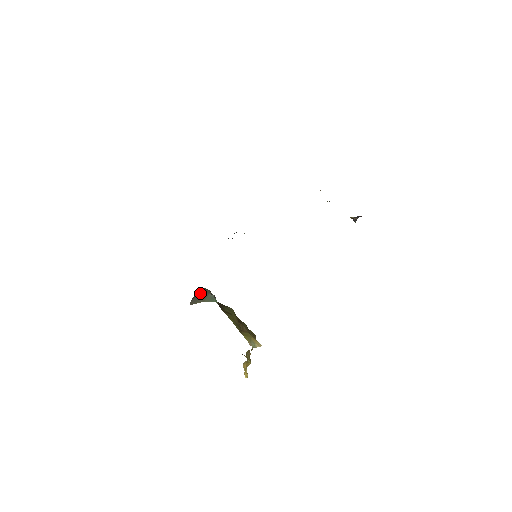
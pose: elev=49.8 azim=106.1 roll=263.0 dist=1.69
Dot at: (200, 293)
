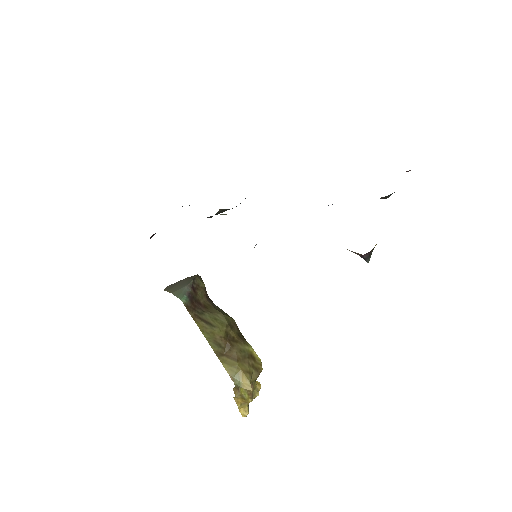
Dot at: (184, 279)
